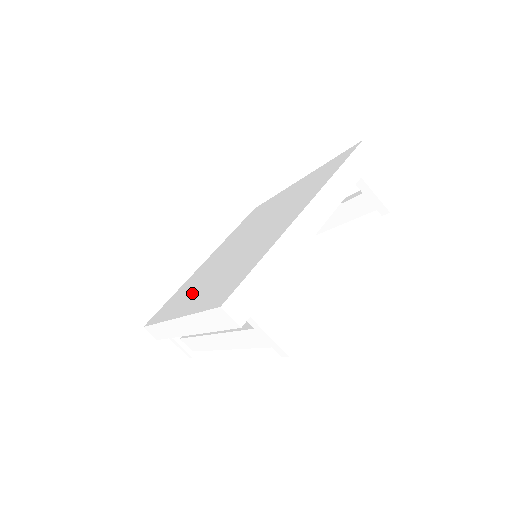
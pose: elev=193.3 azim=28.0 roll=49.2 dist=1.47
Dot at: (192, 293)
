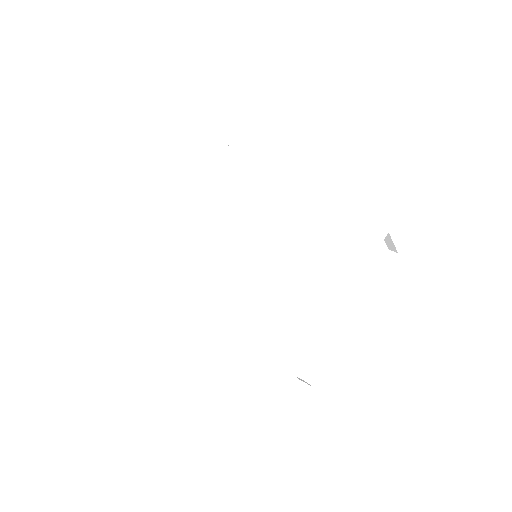
Dot at: (194, 301)
